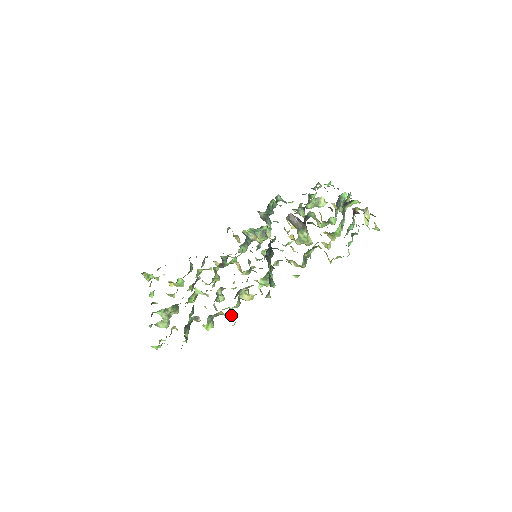
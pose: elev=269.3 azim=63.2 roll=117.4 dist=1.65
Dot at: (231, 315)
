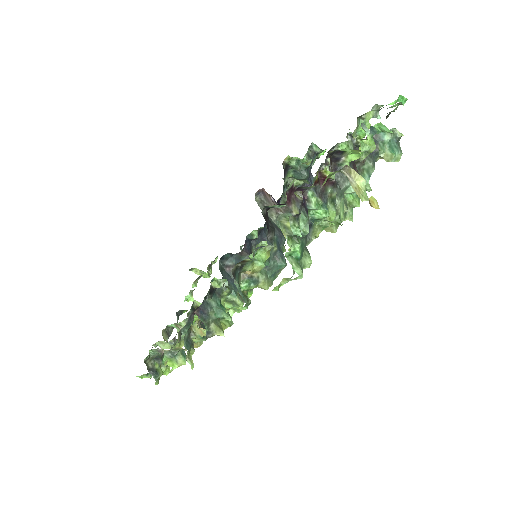
Dot at: (189, 353)
